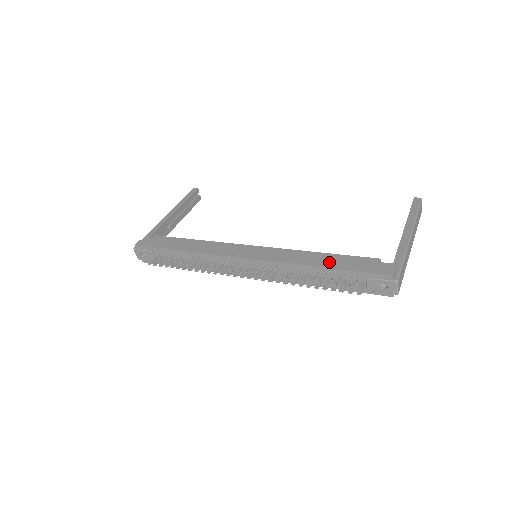
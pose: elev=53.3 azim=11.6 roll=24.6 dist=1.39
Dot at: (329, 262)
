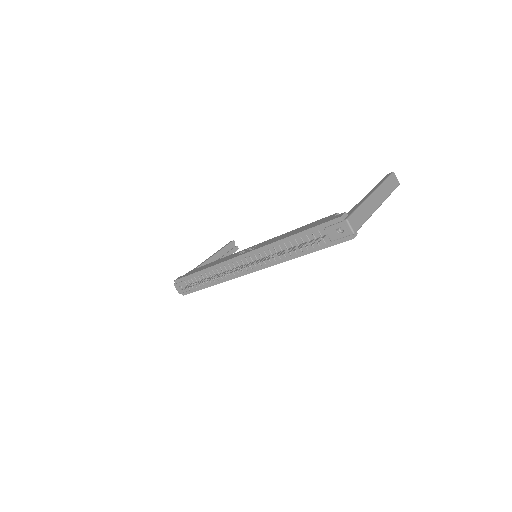
Dot at: (298, 230)
